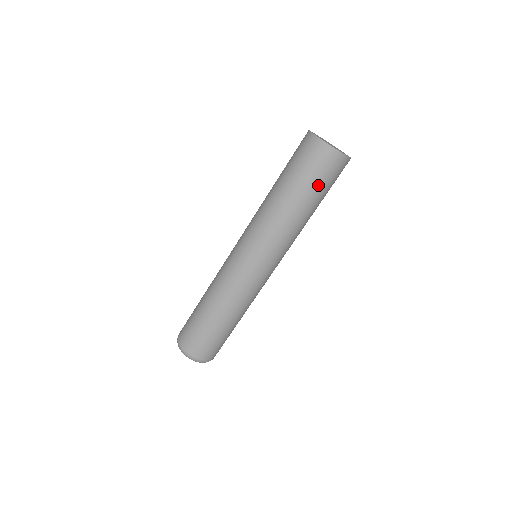
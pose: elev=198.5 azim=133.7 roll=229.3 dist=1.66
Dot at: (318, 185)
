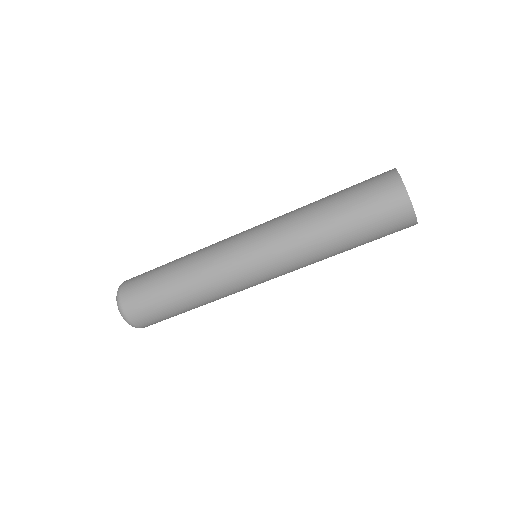
Dot at: (366, 221)
